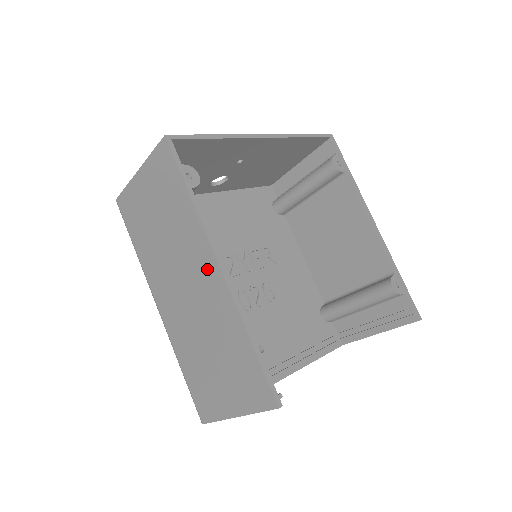
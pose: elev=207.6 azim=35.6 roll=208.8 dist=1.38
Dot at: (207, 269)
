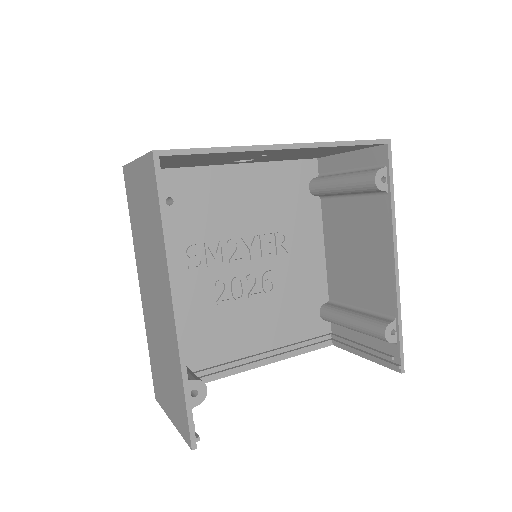
Dot at: (166, 301)
